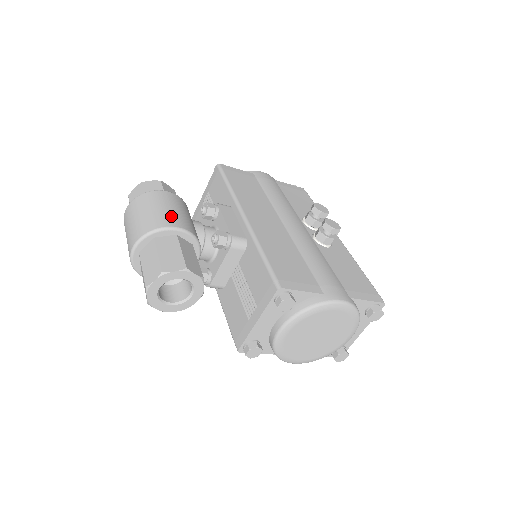
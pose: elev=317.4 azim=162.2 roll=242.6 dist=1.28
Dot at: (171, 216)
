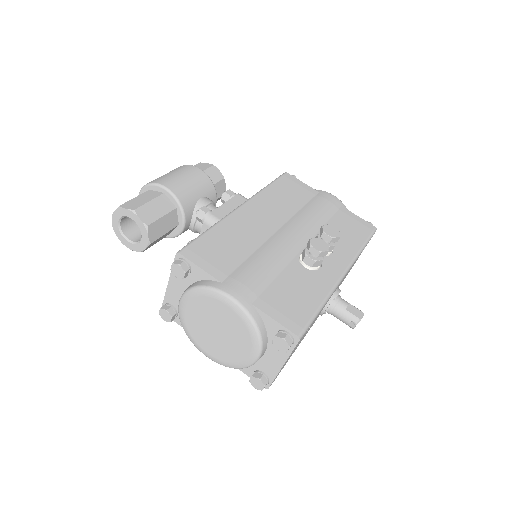
Dot at: (173, 180)
